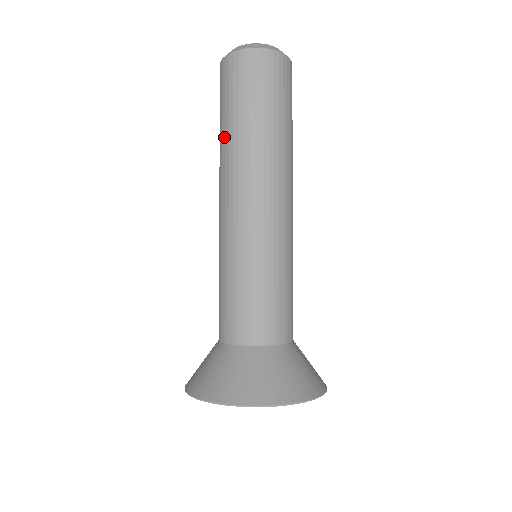
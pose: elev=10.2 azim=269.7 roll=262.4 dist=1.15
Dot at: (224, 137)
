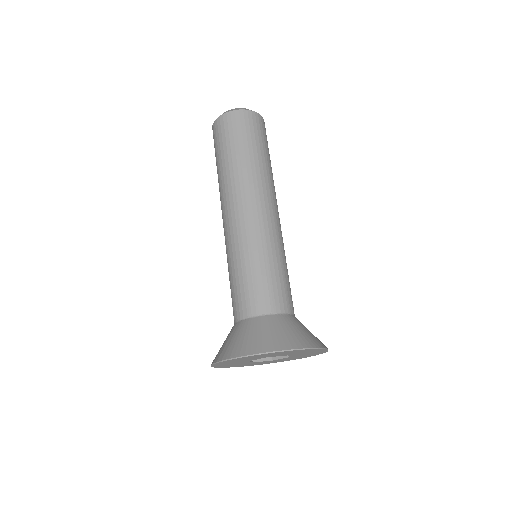
Dot at: (228, 167)
